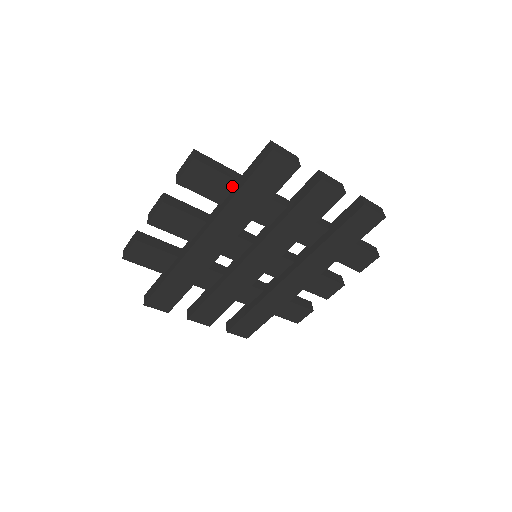
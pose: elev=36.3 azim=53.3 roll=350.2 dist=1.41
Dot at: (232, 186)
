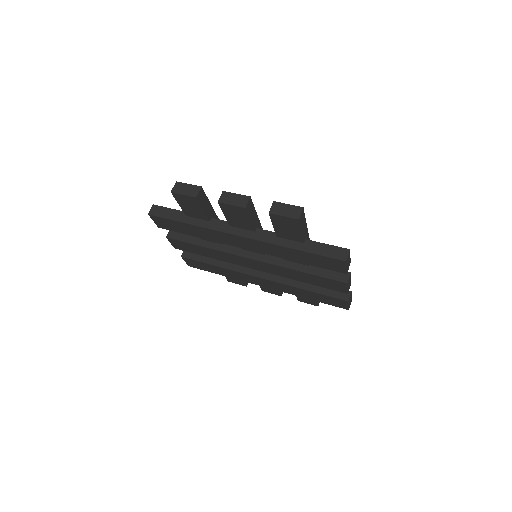
Dot at: (297, 240)
